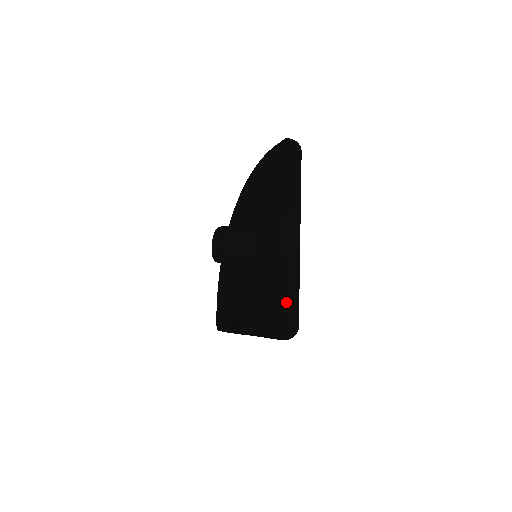
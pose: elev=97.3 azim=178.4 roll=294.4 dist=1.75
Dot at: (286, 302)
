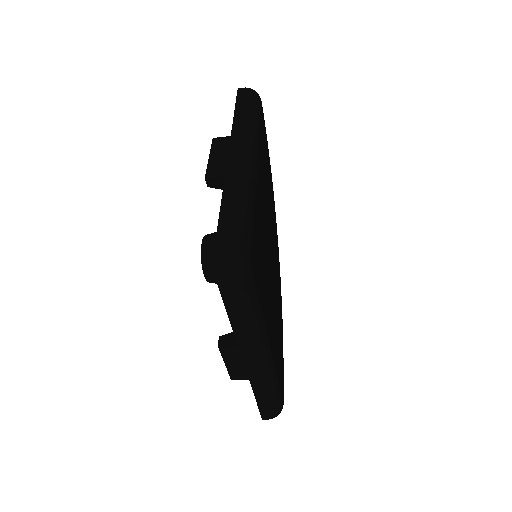
Dot at: (219, 223)
